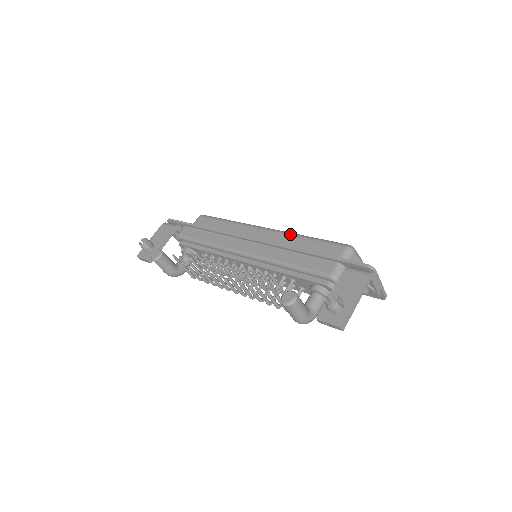
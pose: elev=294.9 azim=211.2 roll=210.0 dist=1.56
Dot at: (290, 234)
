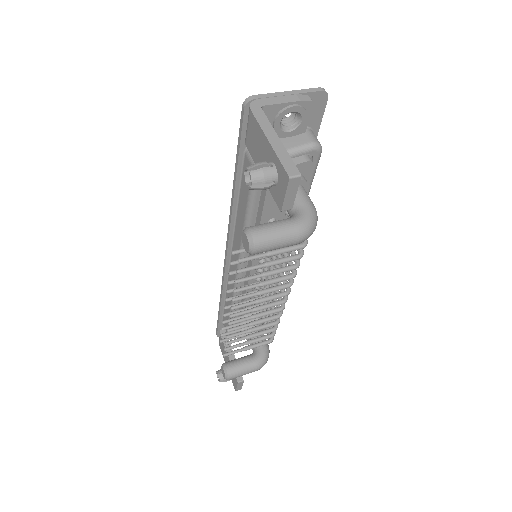
Dot at: occluded
